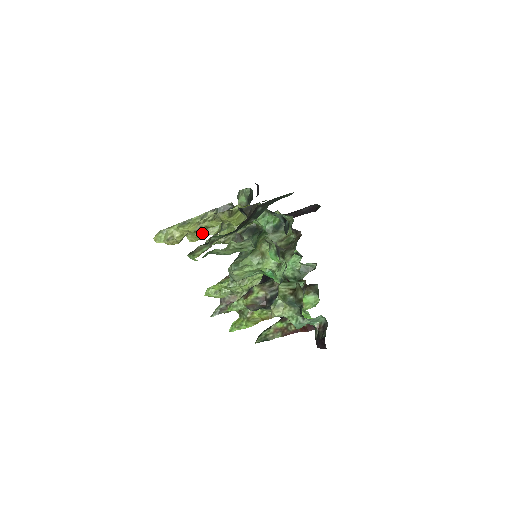
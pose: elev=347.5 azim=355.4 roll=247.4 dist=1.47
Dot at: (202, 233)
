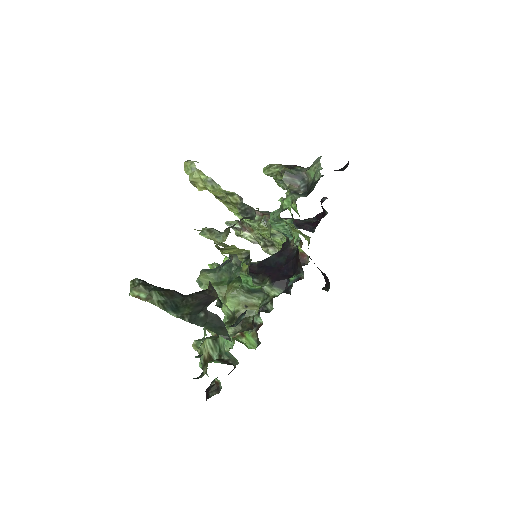
Dot at: (222, 202)
